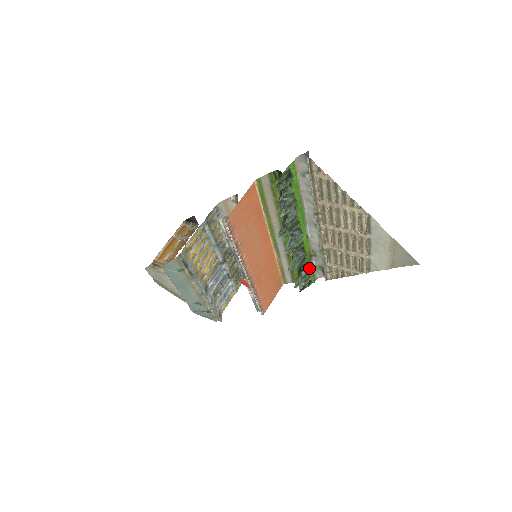
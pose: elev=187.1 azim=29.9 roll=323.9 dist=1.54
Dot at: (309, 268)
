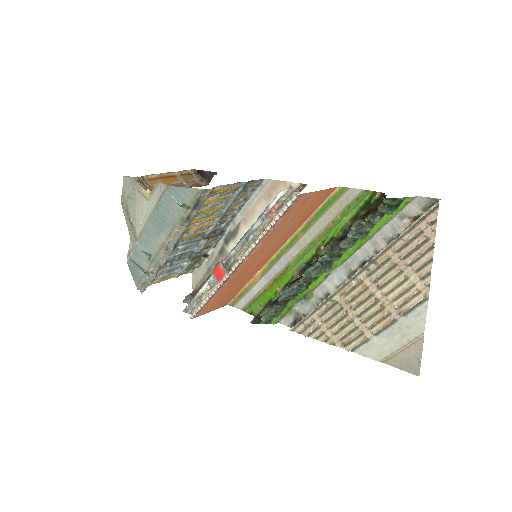
Dot at: (287, 307)
